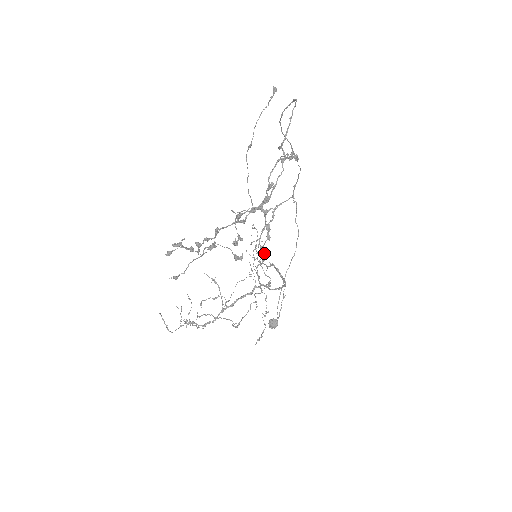
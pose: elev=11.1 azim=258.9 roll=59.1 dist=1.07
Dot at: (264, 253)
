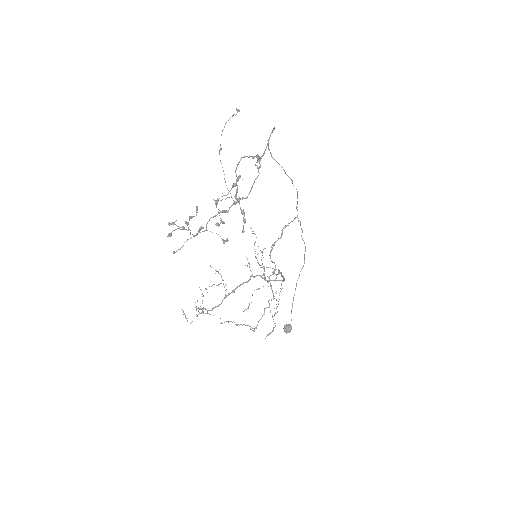
Dot at: (275, 265)
